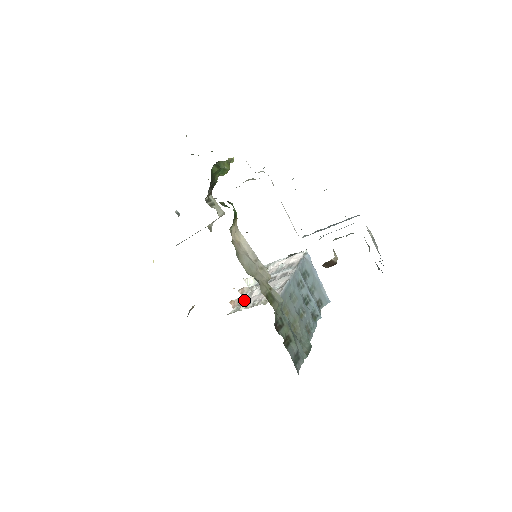
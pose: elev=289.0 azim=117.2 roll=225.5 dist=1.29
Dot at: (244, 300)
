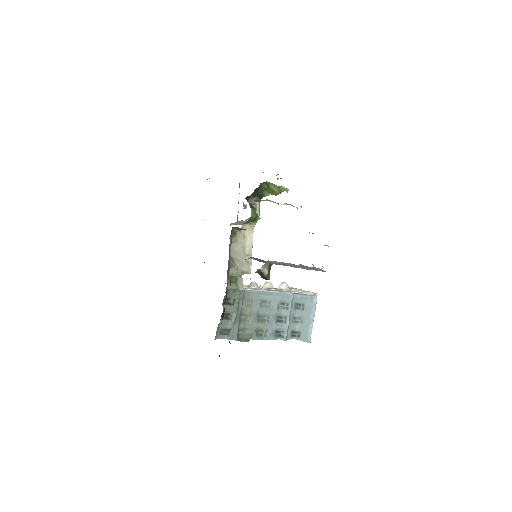
Dot at: occluded
